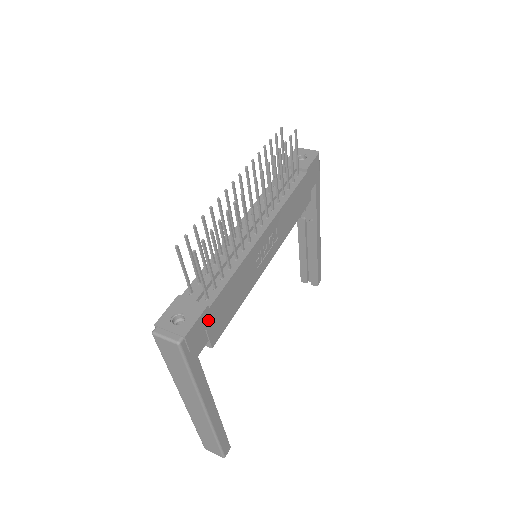
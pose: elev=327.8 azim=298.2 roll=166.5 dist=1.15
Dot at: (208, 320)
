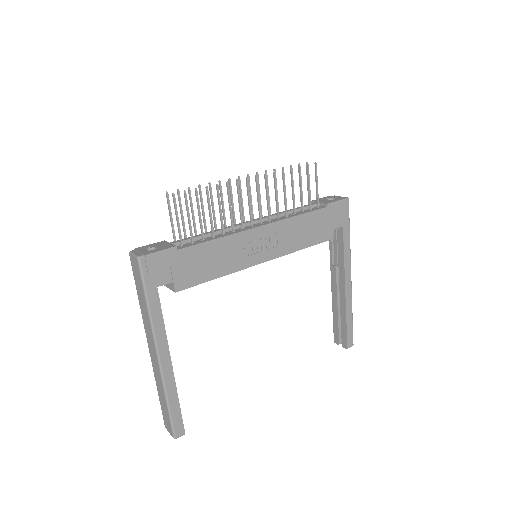
Dot at: (175, 261)
